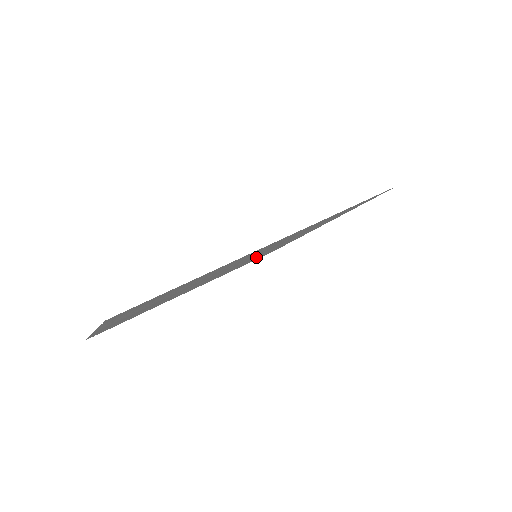
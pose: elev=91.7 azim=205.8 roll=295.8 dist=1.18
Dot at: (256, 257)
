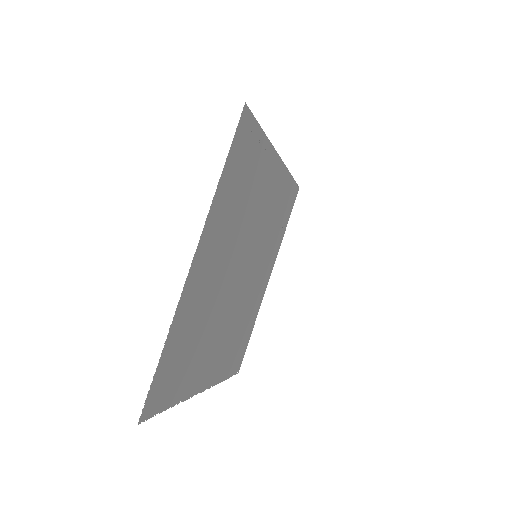
Dot at: (247, 299)
